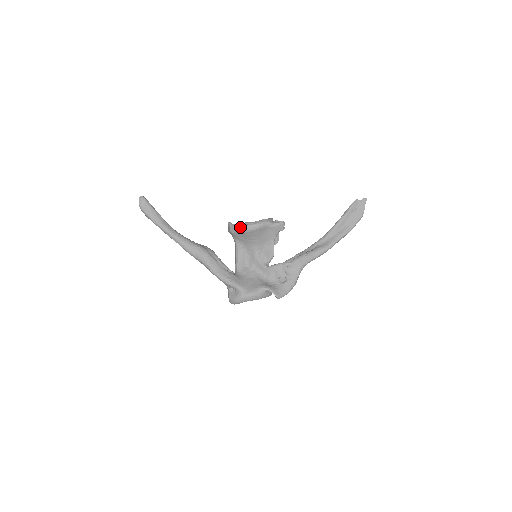
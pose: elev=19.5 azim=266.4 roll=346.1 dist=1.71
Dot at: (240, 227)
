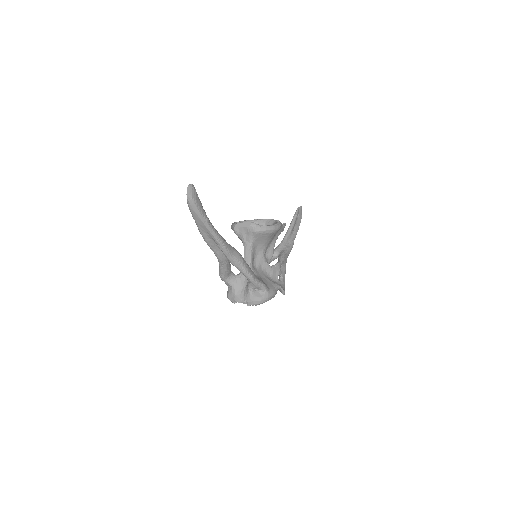
Dot at: (269, 227)
